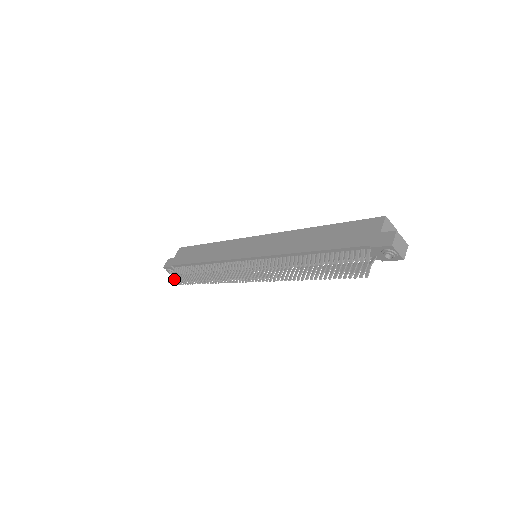
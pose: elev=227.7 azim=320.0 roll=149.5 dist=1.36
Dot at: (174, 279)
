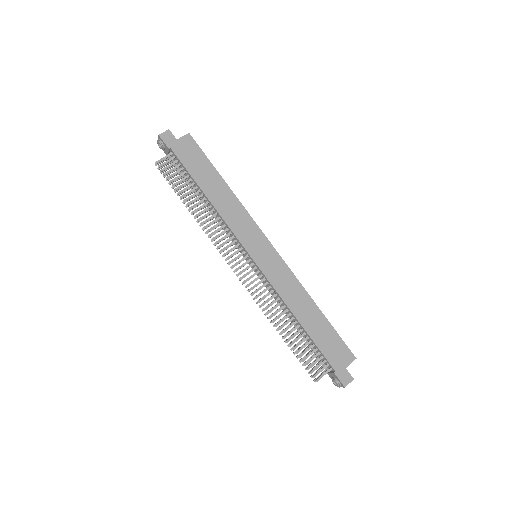
Dot at: (164, 168)
